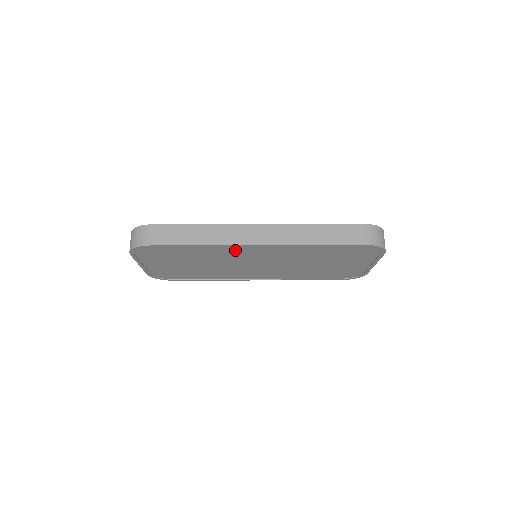
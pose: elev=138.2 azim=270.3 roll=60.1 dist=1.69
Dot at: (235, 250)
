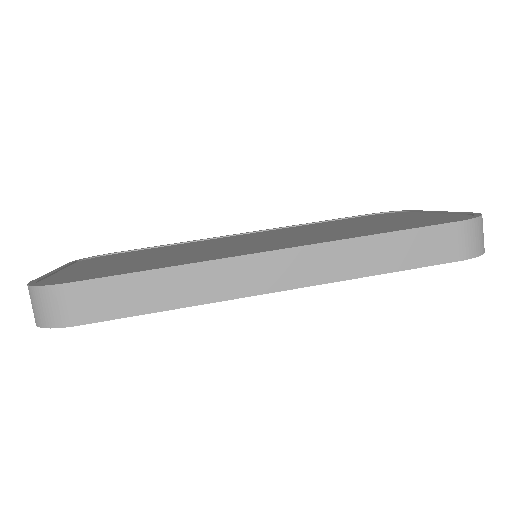
Dot at: occluded
